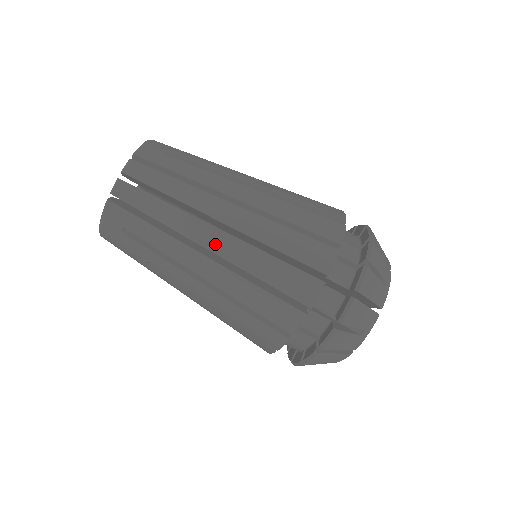
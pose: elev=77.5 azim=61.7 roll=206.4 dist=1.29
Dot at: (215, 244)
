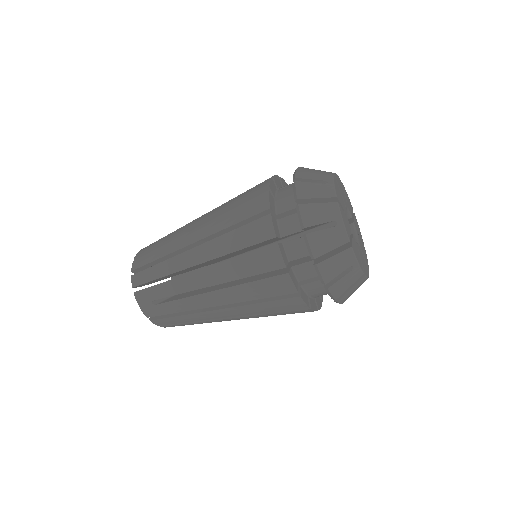
Dot at: occluded
